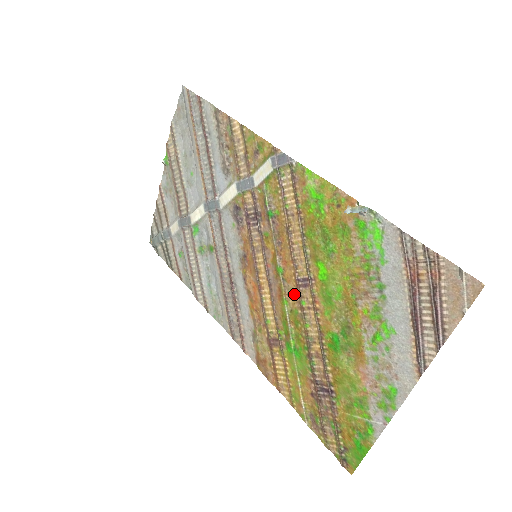
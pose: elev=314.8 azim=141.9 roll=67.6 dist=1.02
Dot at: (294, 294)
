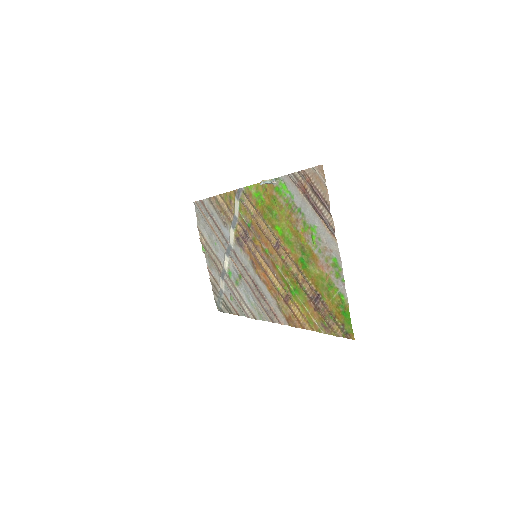
Dot at: (278, 257)
